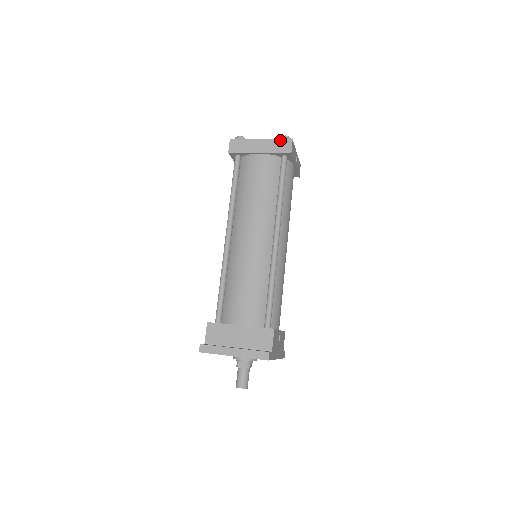
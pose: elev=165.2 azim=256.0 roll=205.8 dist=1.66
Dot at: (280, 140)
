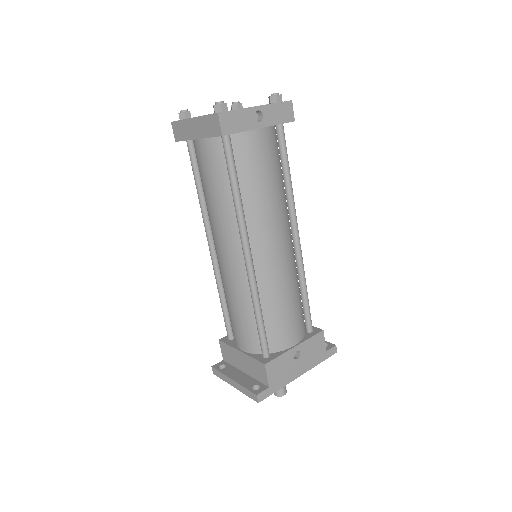
Dot at: (207, 116)
